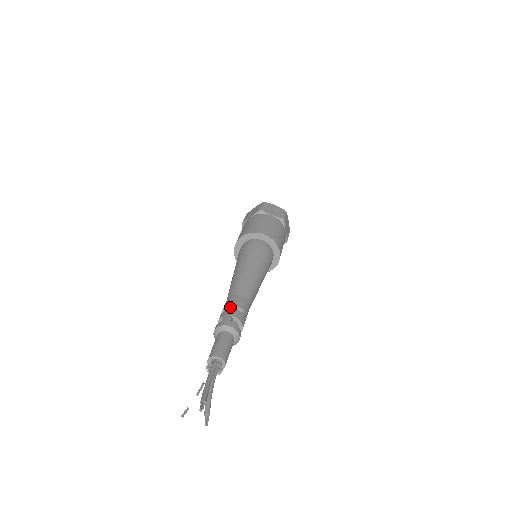
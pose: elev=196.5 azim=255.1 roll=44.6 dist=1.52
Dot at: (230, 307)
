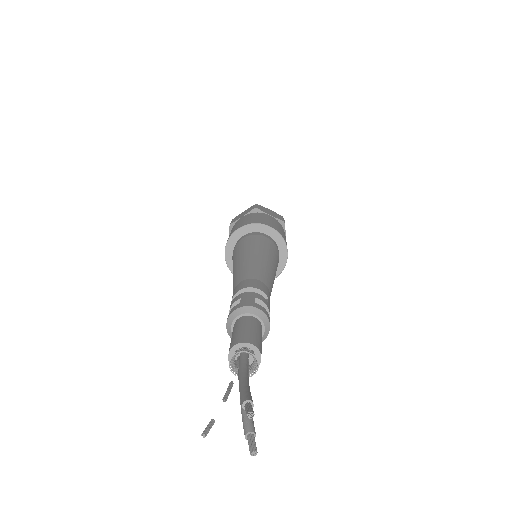
Dot at: (246, 291)
